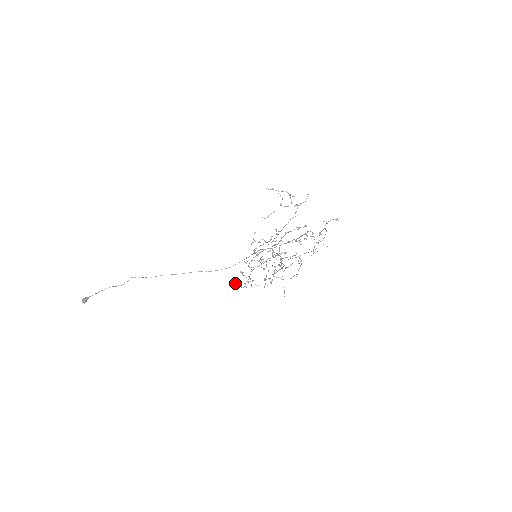
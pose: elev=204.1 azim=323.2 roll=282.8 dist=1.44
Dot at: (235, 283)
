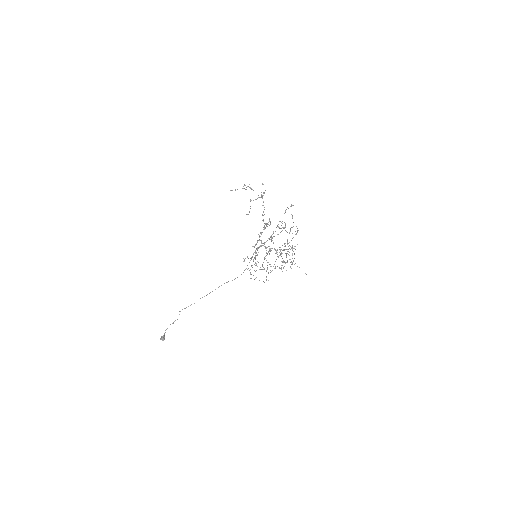
Dot at: occluded
